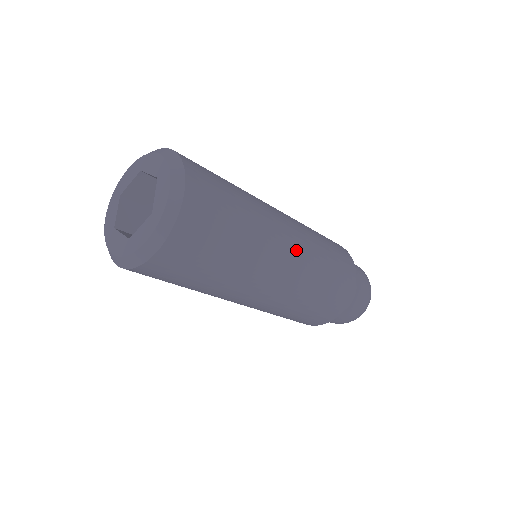
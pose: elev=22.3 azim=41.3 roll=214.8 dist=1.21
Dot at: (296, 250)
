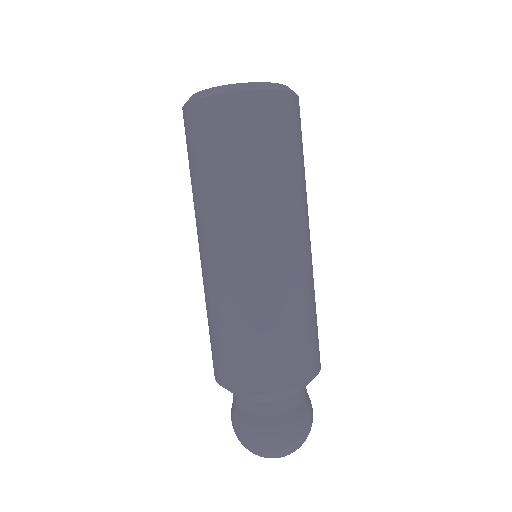
Dot at: (307, 255)
